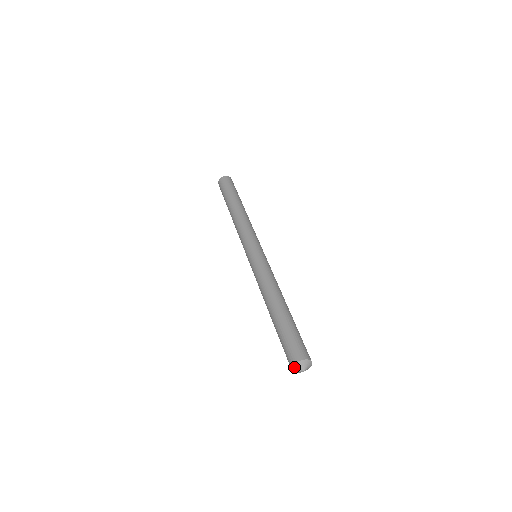
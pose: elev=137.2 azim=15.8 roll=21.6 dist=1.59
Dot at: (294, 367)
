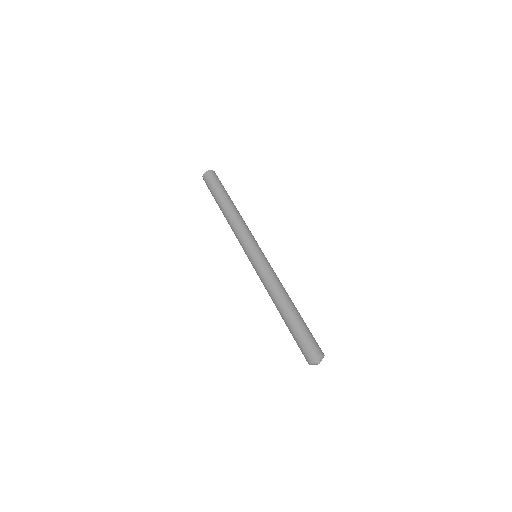
Dot at: (310, 364)
